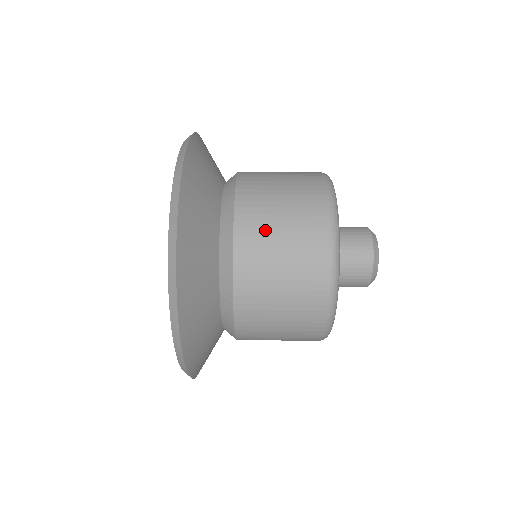
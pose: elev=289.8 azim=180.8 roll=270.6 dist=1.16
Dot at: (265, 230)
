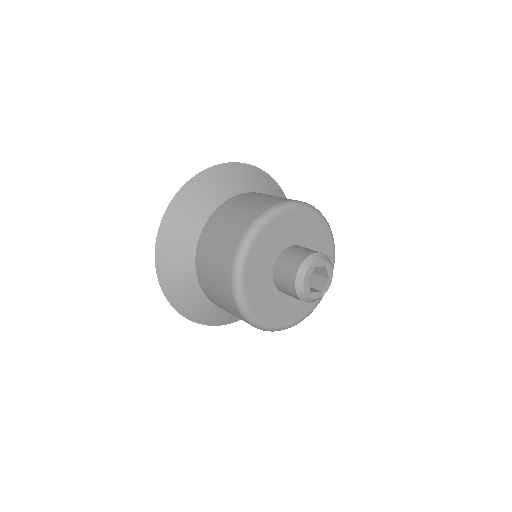
Dot at: (212, 295)
